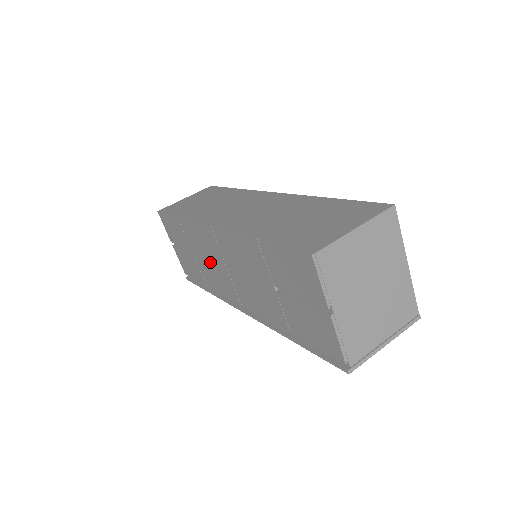
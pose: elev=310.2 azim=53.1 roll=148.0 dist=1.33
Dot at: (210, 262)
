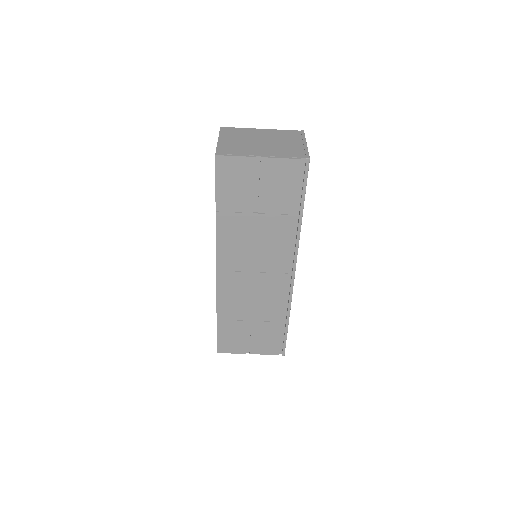
Dot at: (253, 296)
